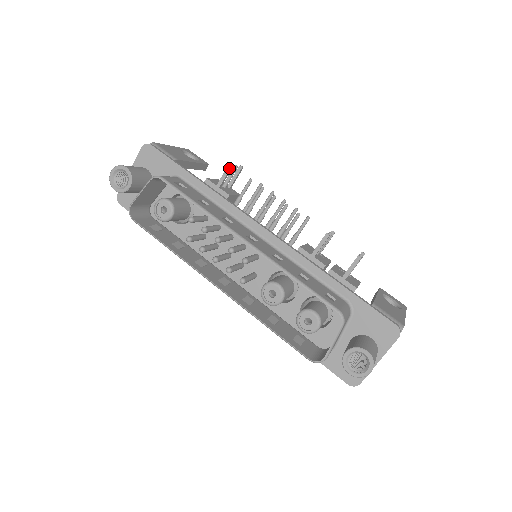
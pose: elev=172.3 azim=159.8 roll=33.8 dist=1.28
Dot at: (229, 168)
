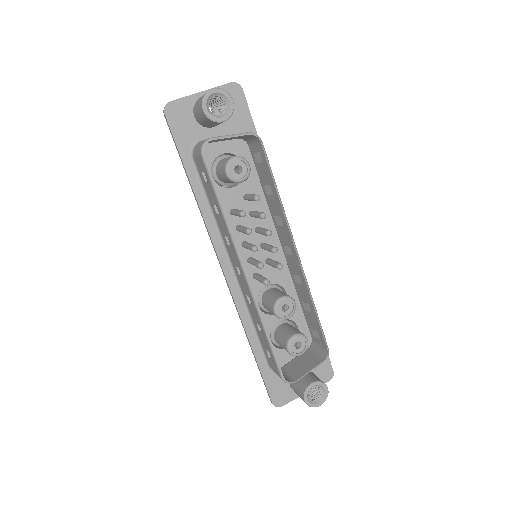
Dot at: occluded
